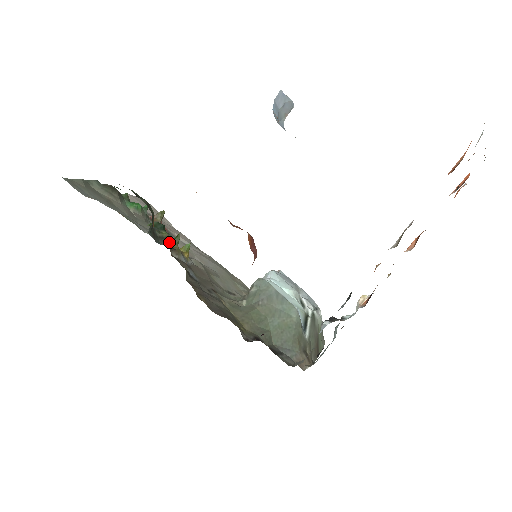
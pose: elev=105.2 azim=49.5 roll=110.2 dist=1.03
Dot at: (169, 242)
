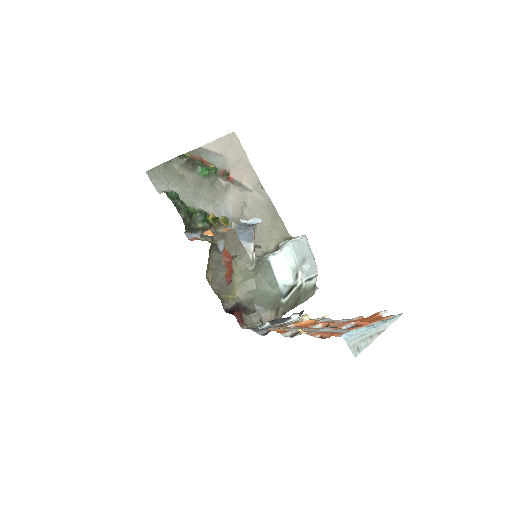
Dot at: (204, 229)
